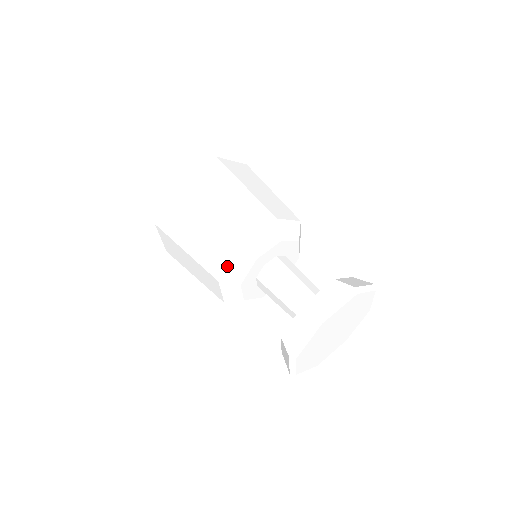
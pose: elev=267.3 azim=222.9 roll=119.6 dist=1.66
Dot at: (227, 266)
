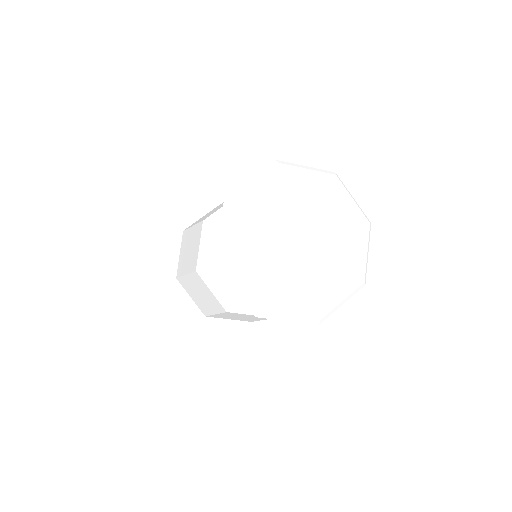
Dot at: (199, 250)
